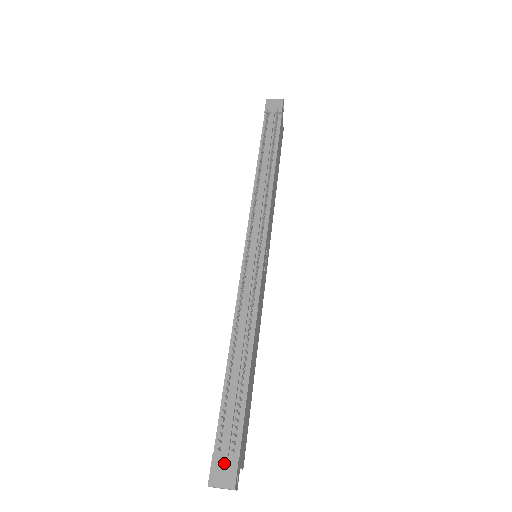
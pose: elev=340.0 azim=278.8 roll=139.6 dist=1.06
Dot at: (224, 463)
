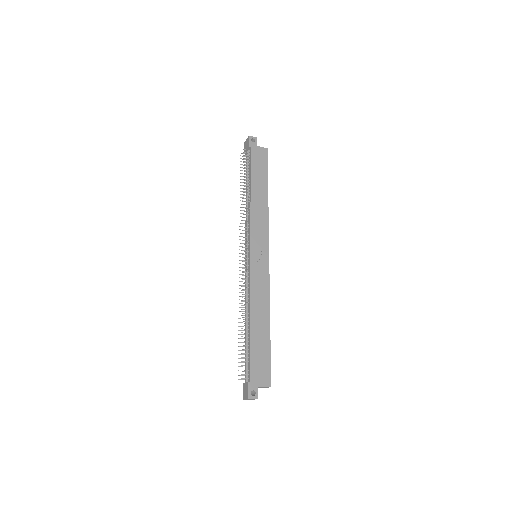
Dot at: (245, 386)
